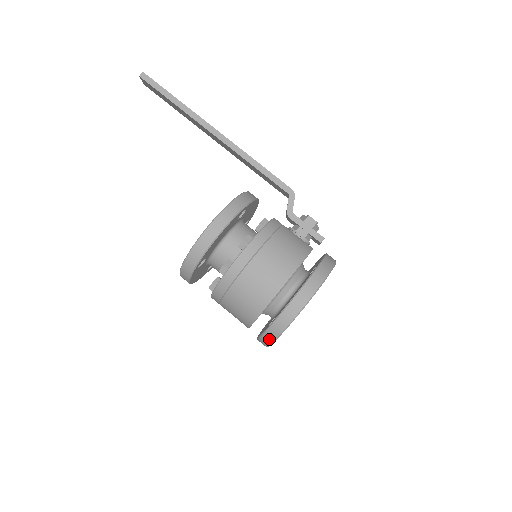
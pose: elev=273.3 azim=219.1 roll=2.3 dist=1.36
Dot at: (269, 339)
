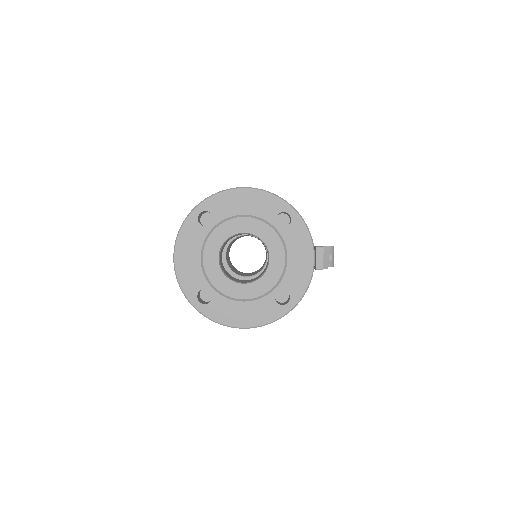
Dot at: (188, 217)
